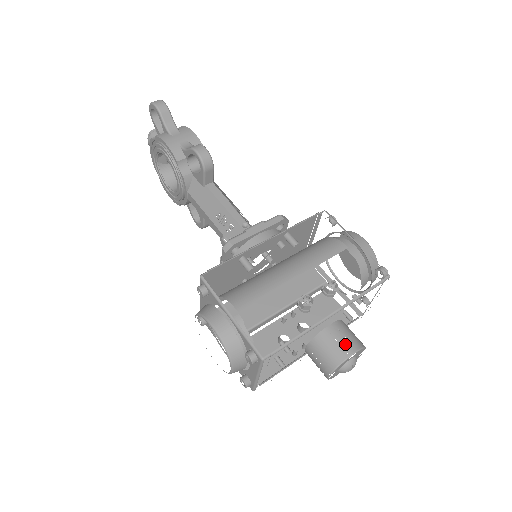
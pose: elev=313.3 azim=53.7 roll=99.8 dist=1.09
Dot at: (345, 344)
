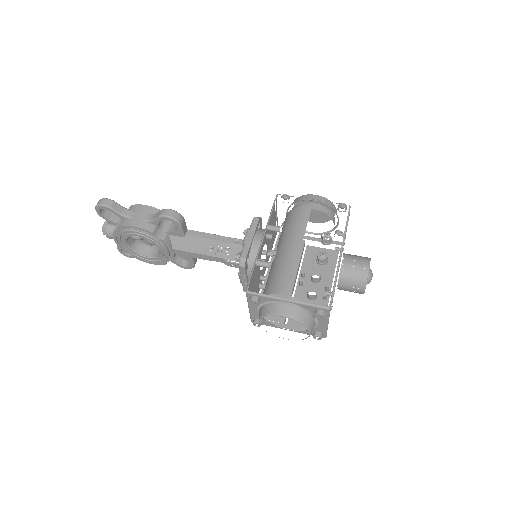
Dot at: (360, 265)
